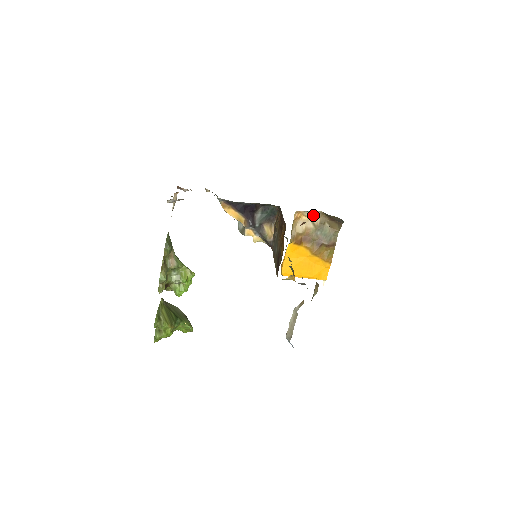
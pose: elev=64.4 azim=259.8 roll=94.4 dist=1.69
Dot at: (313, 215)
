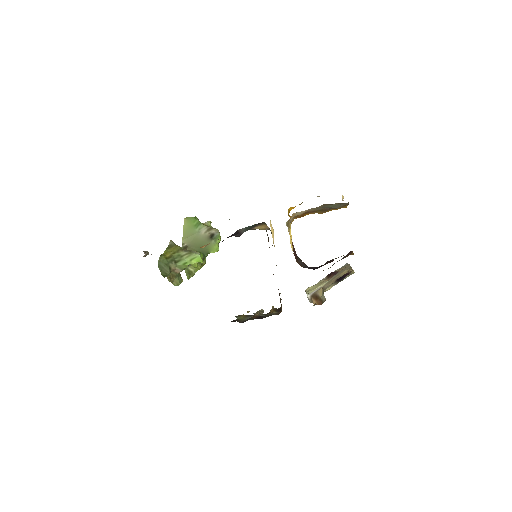
Dot at: occluded
